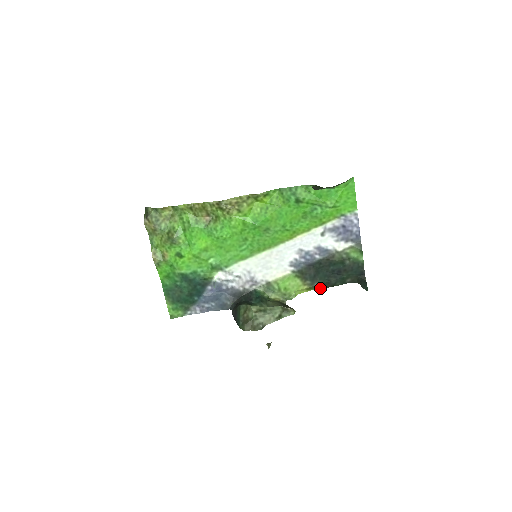
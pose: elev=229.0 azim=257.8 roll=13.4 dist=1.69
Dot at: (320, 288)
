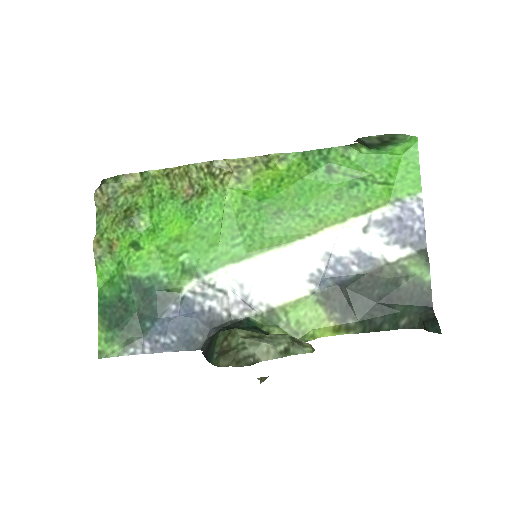
Dot at: (355, 331)
